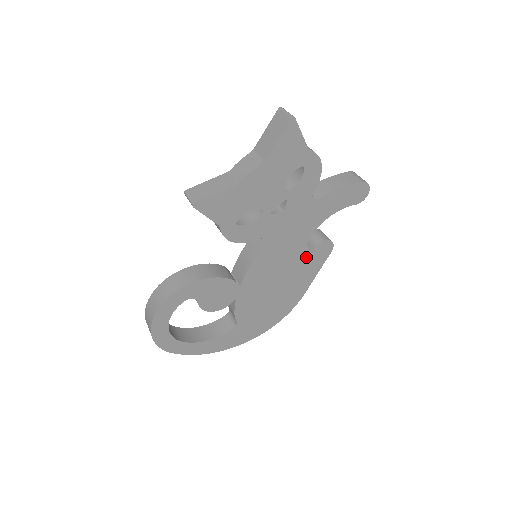
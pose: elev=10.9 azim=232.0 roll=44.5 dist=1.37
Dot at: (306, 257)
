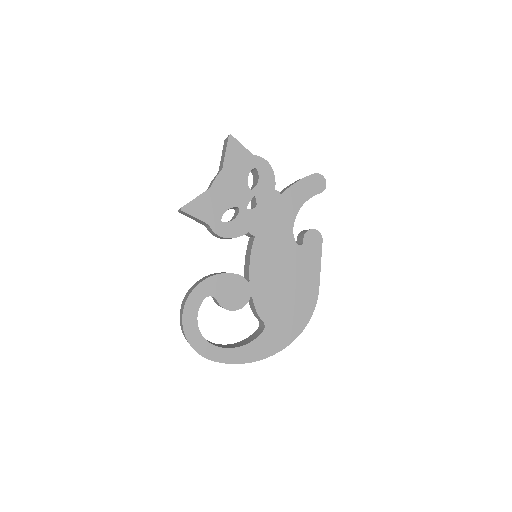
Dot at: (300, 248)
